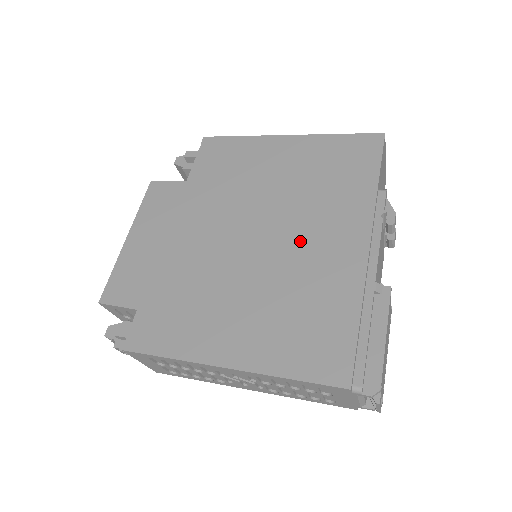
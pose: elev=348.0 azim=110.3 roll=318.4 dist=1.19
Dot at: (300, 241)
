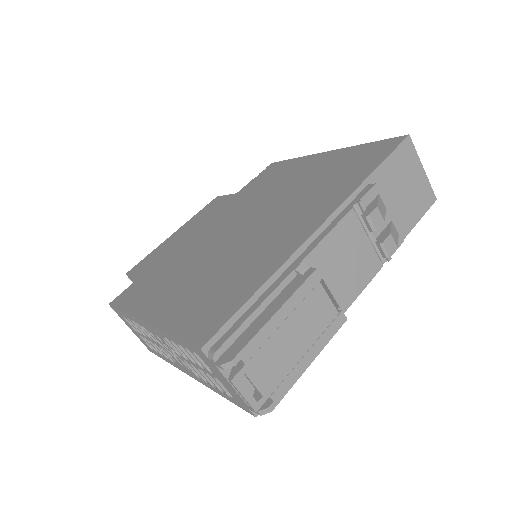
Dot at: (269, 228)
